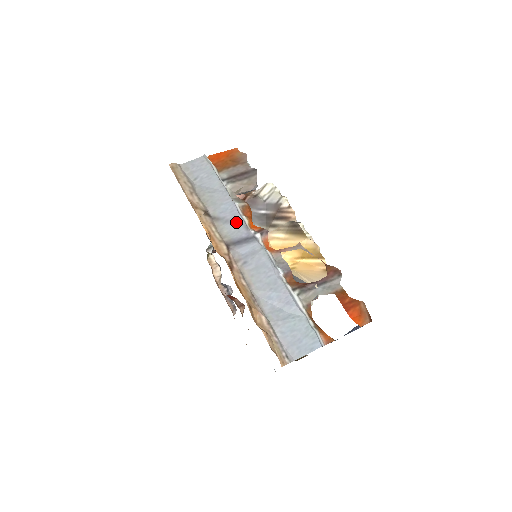
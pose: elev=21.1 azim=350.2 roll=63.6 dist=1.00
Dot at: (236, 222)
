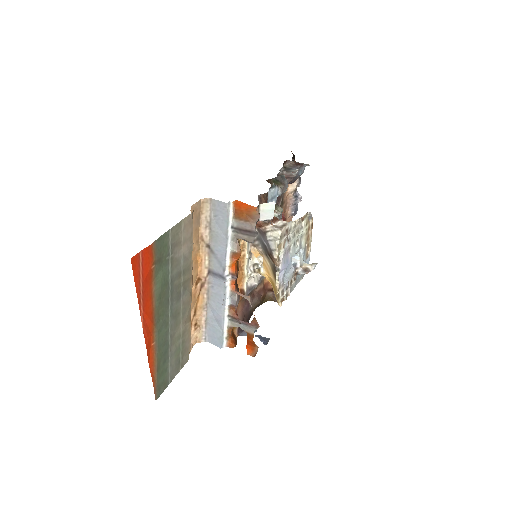
Dot at: (220, 263)
